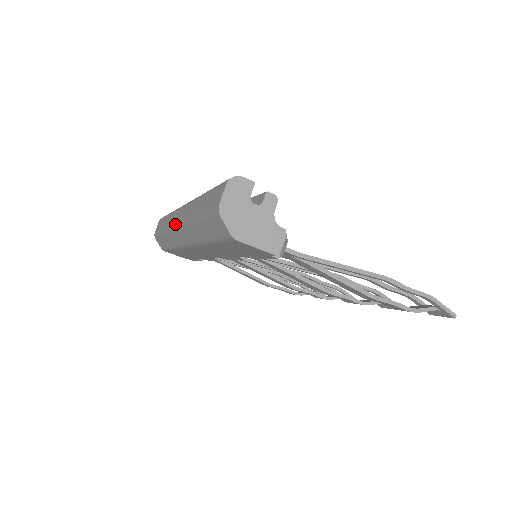
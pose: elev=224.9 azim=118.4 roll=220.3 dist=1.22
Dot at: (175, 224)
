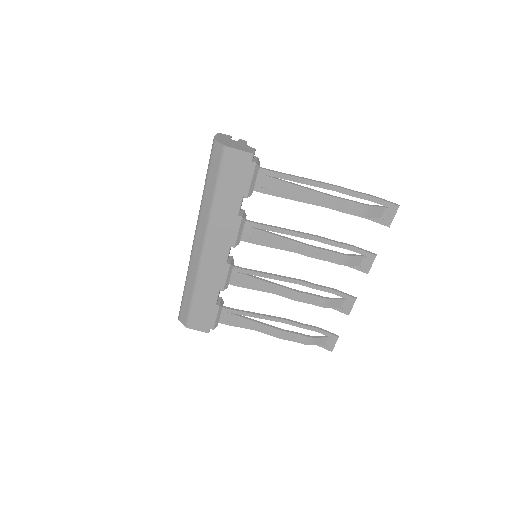
Dot at: (193, 243)
